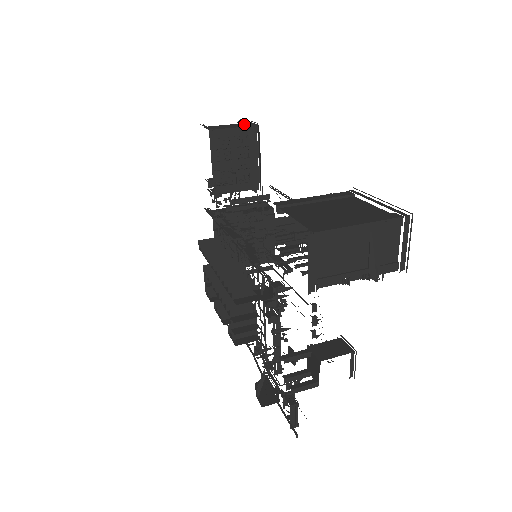
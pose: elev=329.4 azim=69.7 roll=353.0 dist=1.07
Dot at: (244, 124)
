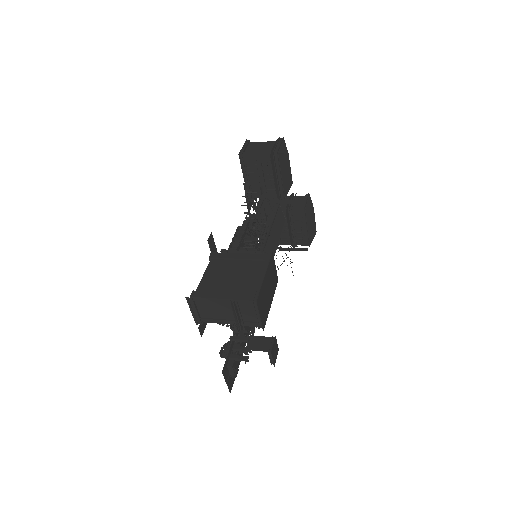
Dot at: (273, 148)
